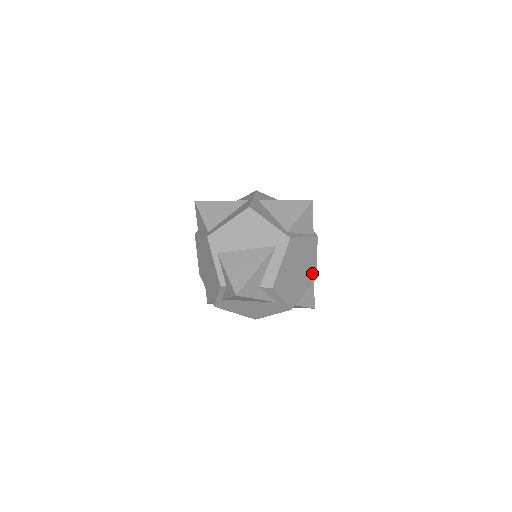
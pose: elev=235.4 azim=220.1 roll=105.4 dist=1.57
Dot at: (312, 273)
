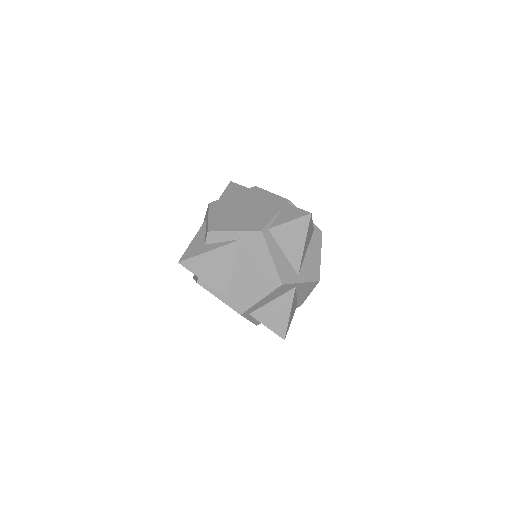
Dot at: (275, 202)
